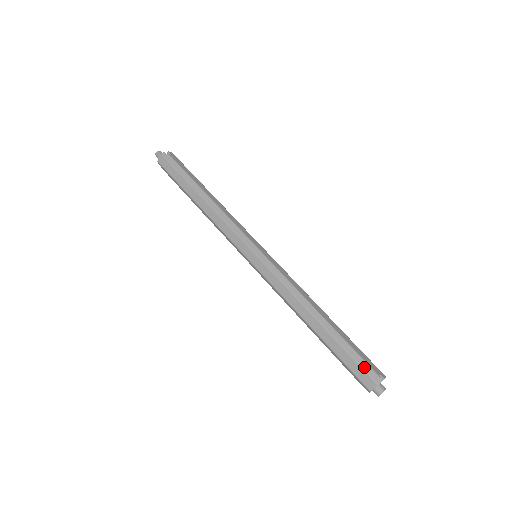
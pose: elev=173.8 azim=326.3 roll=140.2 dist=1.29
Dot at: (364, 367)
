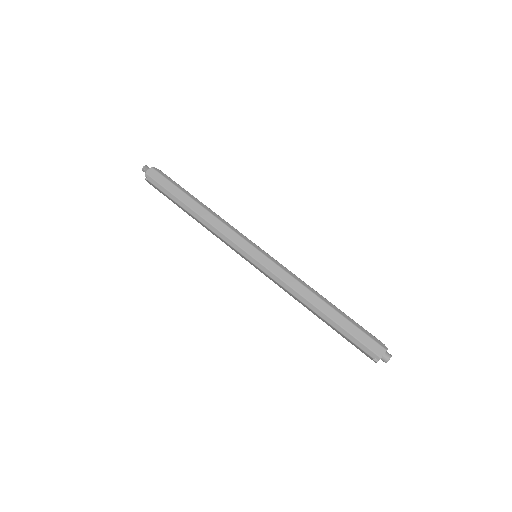
Dot at: (372, 337)
